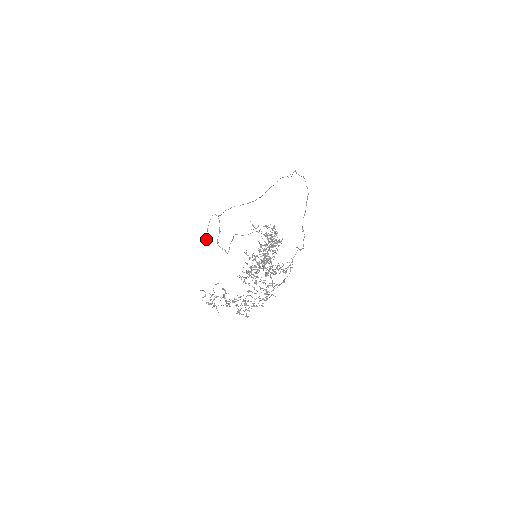
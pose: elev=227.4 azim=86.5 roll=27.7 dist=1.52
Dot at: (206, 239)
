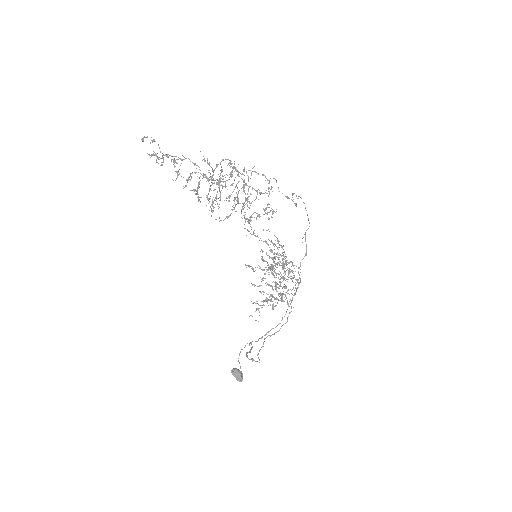
Dot at: (237, 370)
